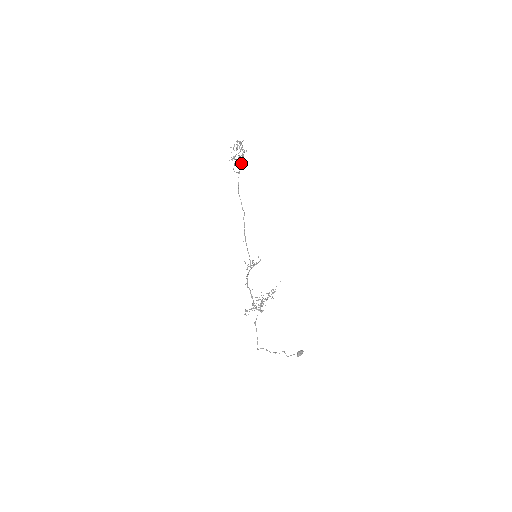
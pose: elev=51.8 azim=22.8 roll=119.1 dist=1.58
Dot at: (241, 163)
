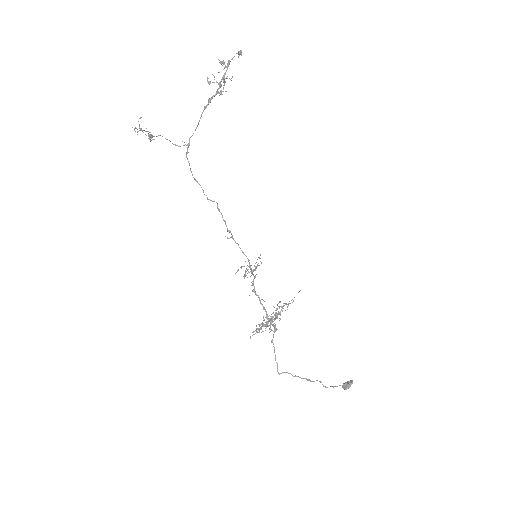
Dot at: occluded
